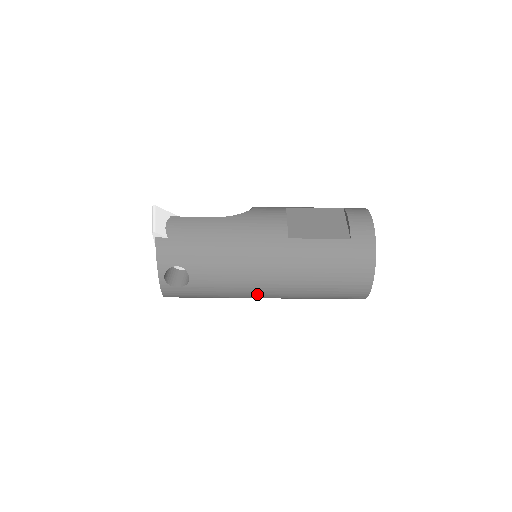
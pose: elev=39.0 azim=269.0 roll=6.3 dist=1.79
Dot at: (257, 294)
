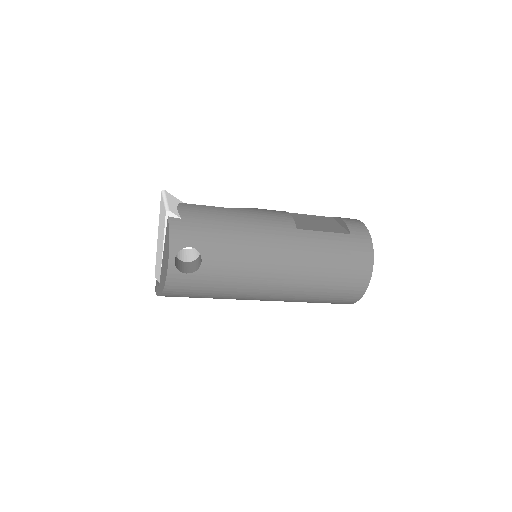
Dot at: (264, 288)
